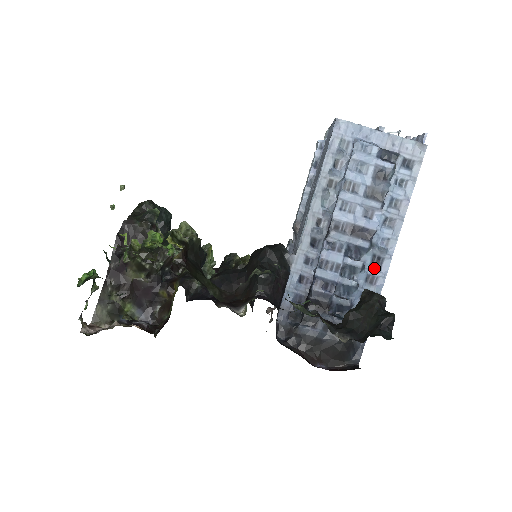
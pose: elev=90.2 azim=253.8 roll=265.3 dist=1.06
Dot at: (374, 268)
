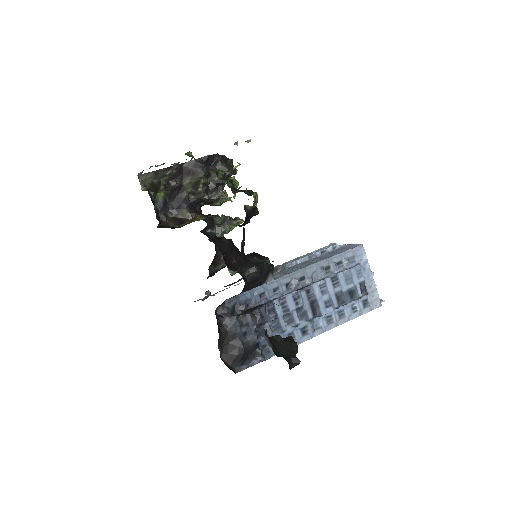
Dot at: (299, 333)
